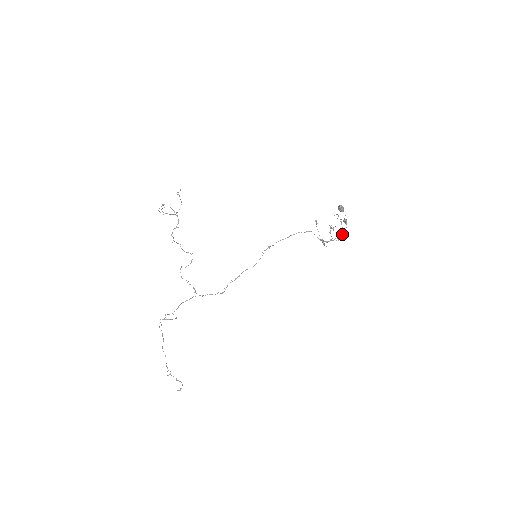
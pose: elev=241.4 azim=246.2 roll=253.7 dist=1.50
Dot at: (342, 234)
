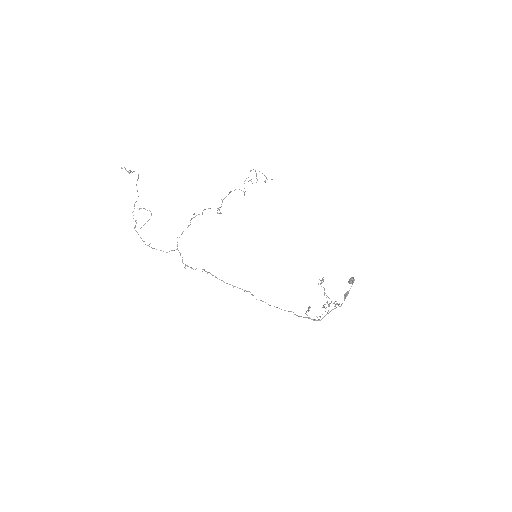
Dot at: (334, 306)
